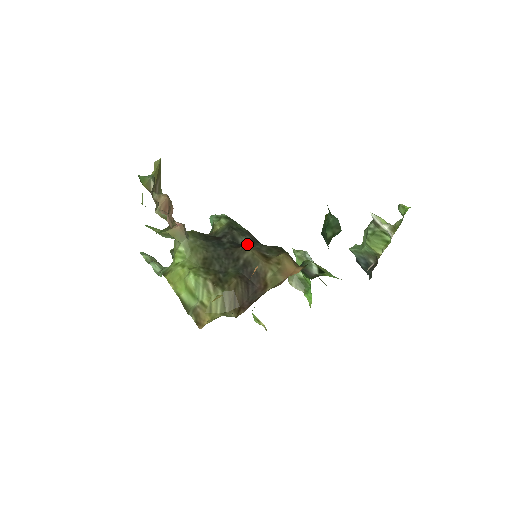
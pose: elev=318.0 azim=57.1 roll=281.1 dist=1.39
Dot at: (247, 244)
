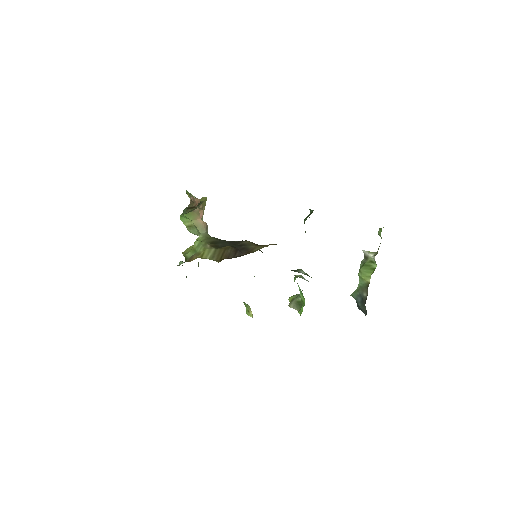
Dot at: occluded
